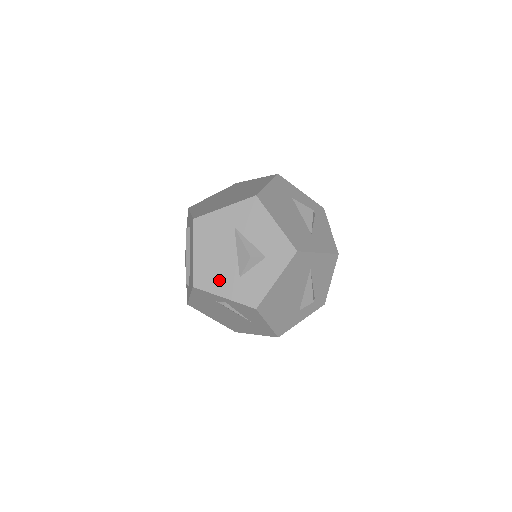
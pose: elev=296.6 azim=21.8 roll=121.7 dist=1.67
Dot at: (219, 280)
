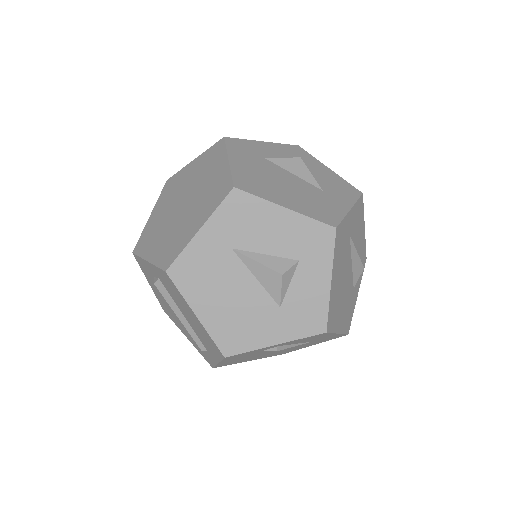
Dot at: (255, 328)
